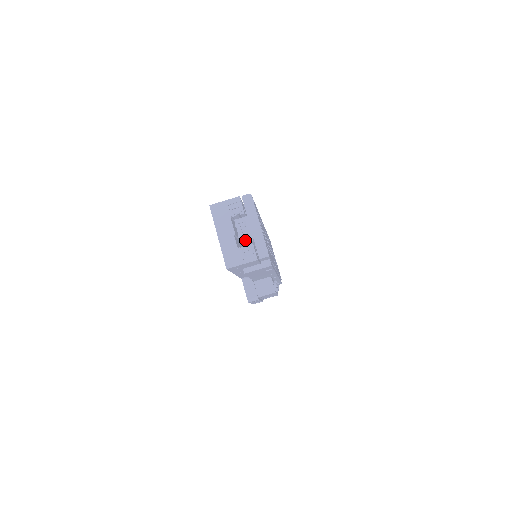
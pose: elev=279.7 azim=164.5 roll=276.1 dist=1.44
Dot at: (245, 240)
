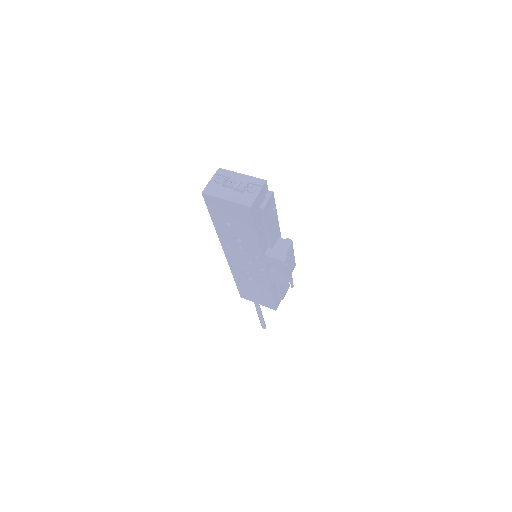
Dot at: (243, 185)
